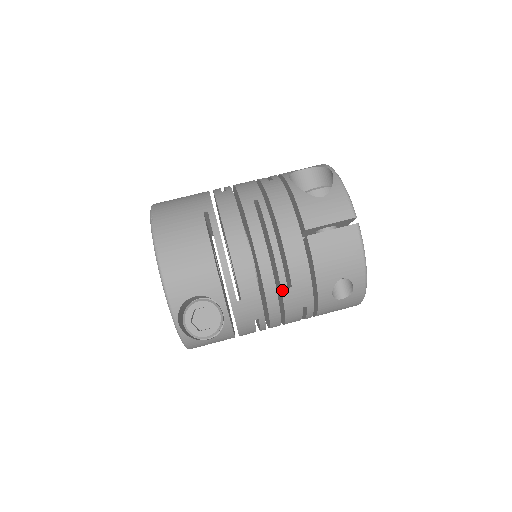
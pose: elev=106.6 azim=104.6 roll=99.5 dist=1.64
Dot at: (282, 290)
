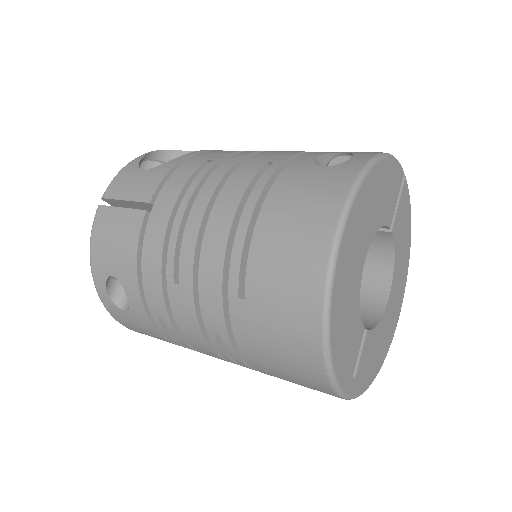
Dot at: occluded
